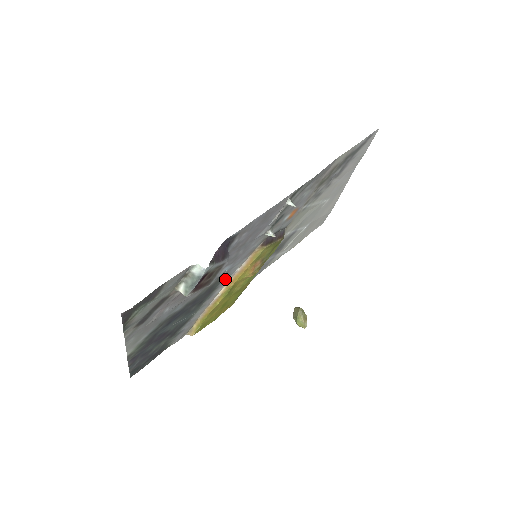
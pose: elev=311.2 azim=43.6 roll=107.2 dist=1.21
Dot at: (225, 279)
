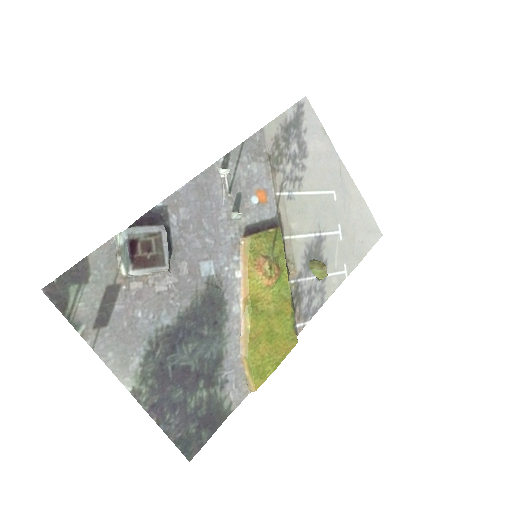
Dot at: (230, 290)
